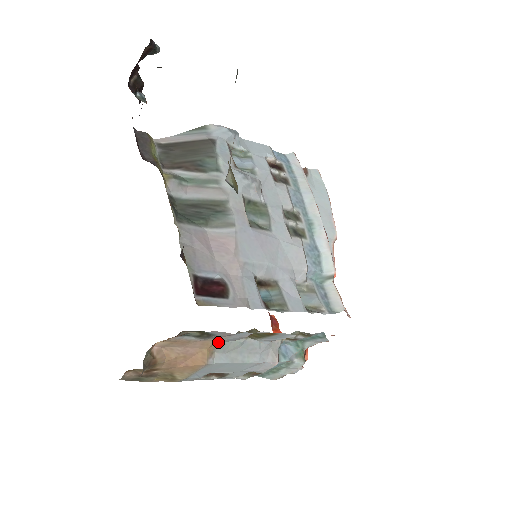
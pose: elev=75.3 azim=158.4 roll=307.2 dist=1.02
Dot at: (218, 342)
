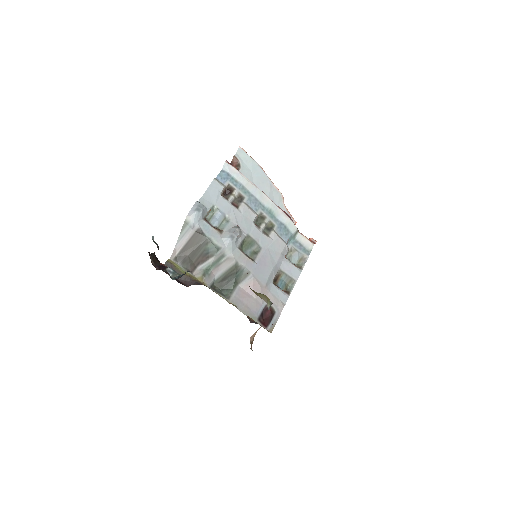
Dot at: occluded
